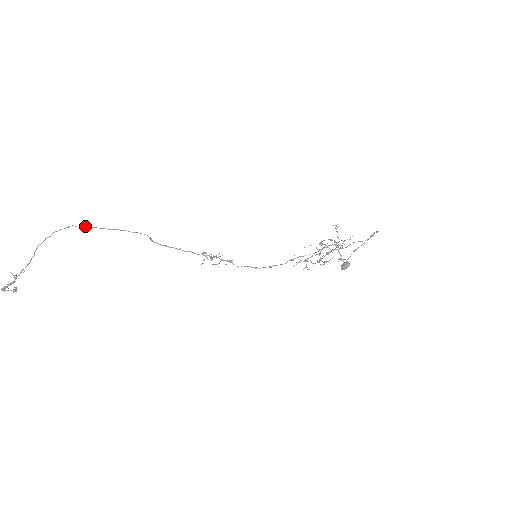
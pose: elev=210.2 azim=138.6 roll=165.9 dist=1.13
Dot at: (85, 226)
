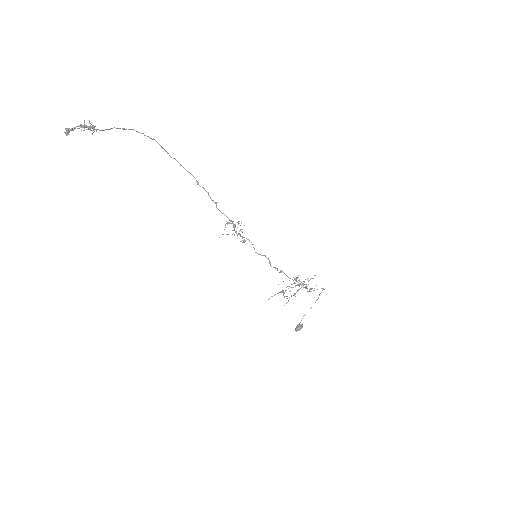
Dot at: occluded
